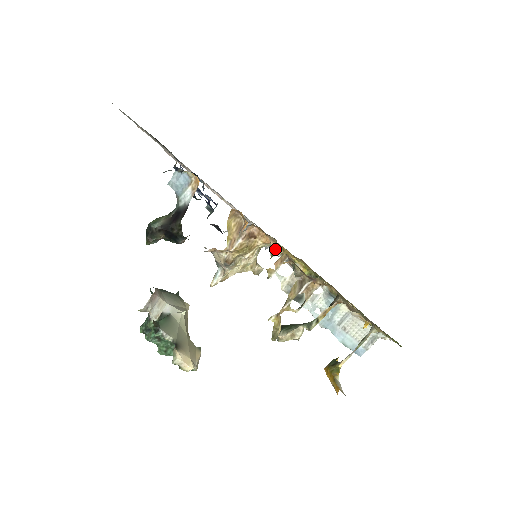
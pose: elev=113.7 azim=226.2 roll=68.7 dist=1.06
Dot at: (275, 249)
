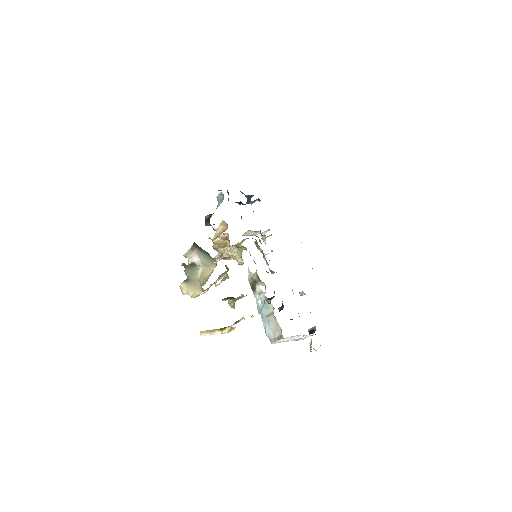
Dot at: occluded
